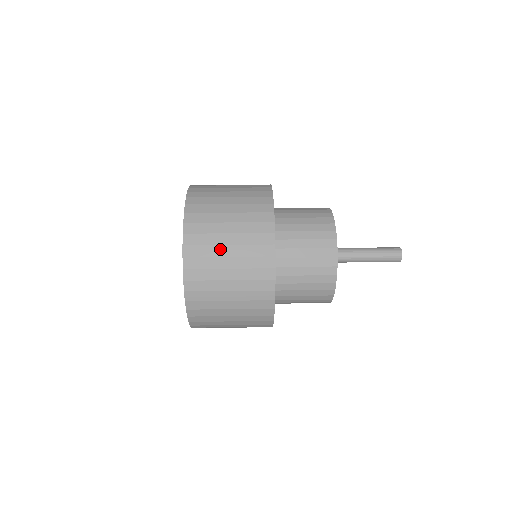
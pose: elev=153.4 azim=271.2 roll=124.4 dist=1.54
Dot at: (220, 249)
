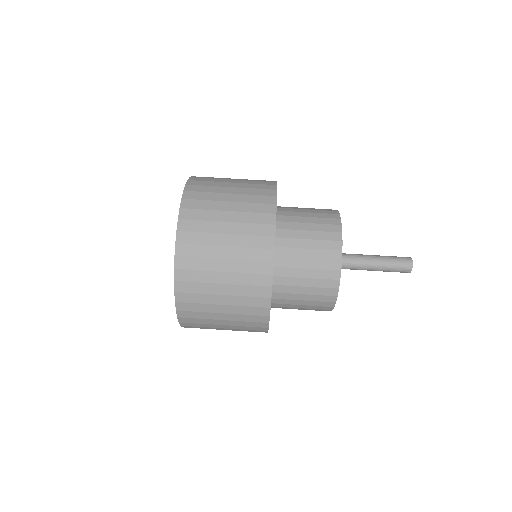
Dot at: (213, 287)
